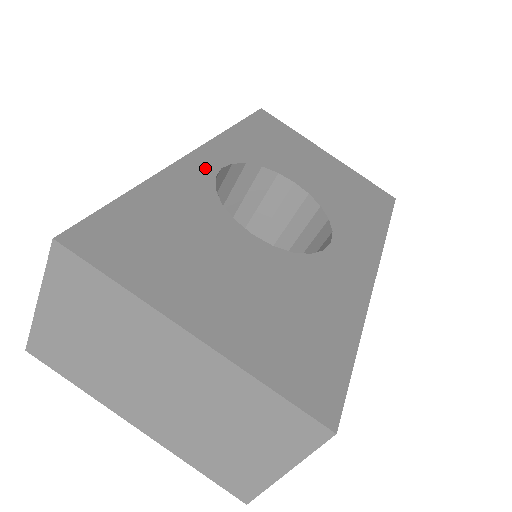
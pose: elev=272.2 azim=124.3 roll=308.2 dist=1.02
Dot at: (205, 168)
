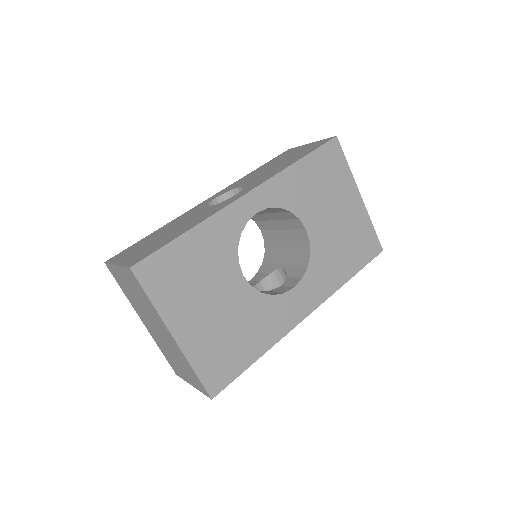
Dot at: (245, 213)
